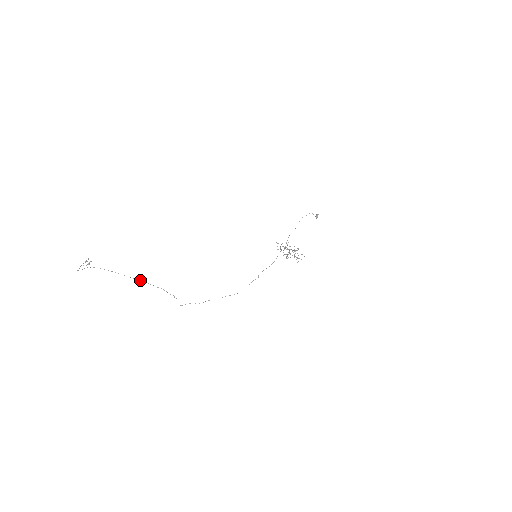
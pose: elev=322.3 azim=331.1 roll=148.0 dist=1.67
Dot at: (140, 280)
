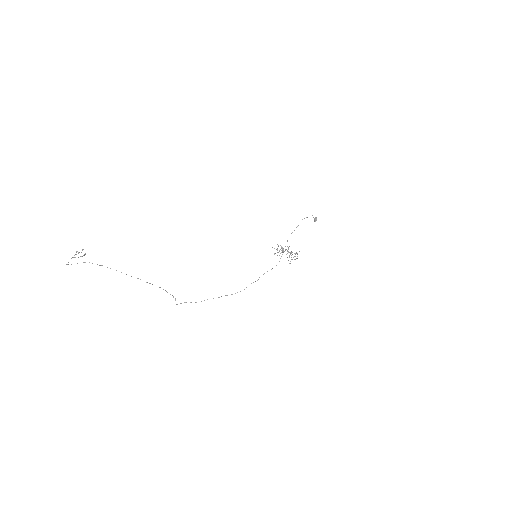
Dot at: occluded
